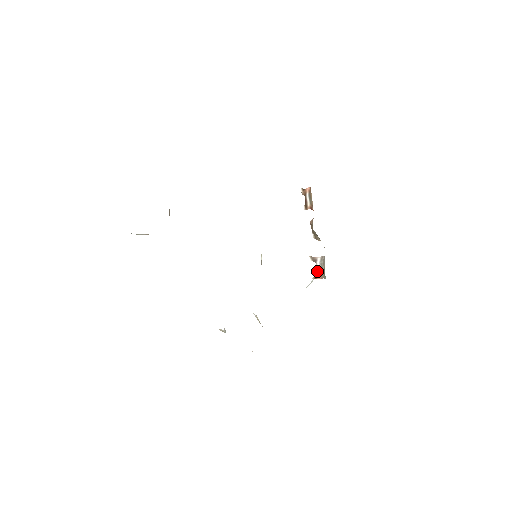
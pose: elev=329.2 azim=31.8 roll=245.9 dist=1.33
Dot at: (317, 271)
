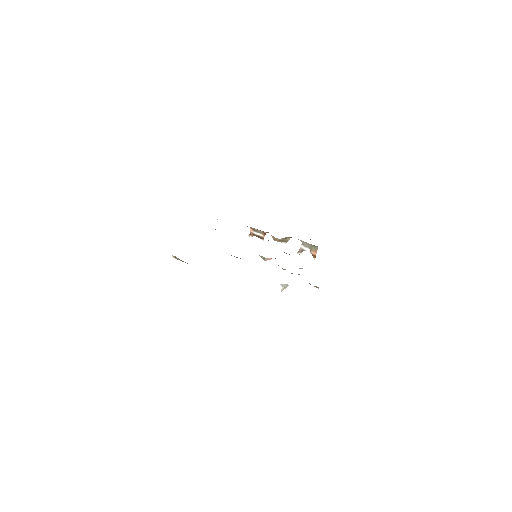
Dot at: (310, 252)
